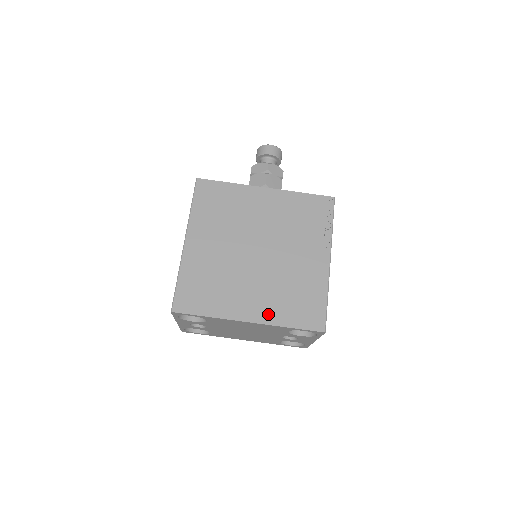
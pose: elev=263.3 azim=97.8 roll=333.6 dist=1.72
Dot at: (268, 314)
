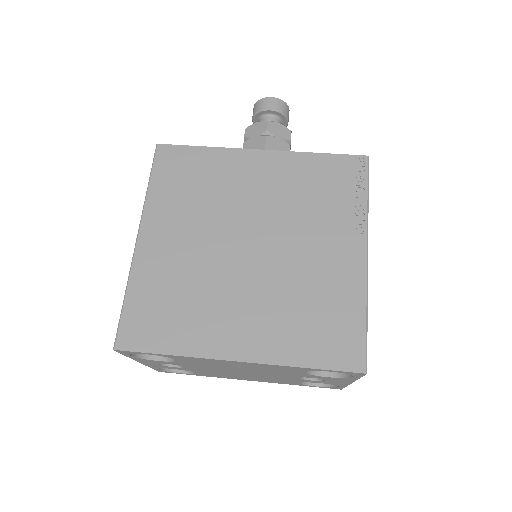
Dot at: (269, 346)
